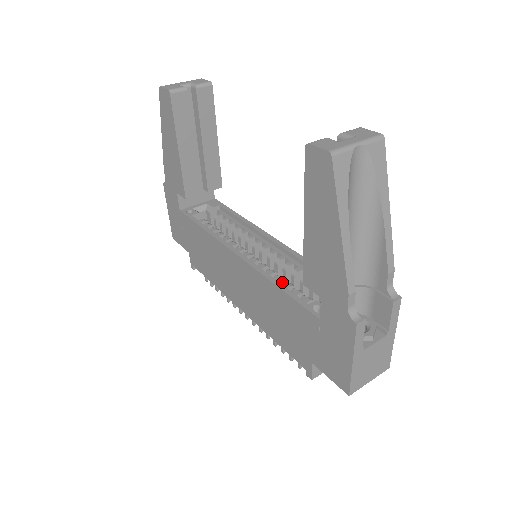
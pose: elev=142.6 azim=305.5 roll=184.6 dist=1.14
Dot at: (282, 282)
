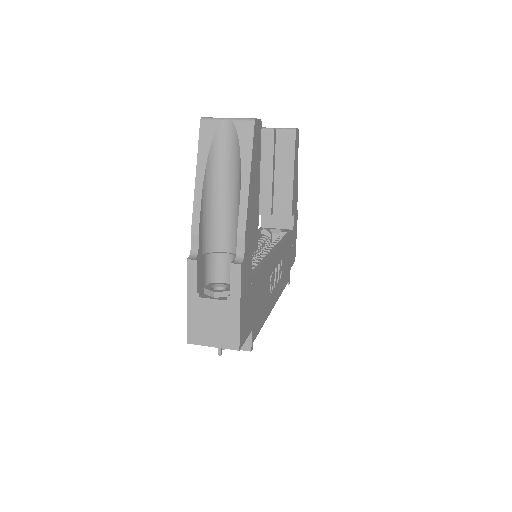
Dot at: occluded
